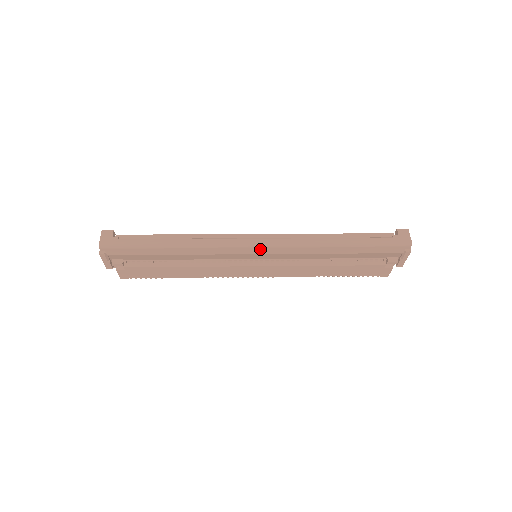
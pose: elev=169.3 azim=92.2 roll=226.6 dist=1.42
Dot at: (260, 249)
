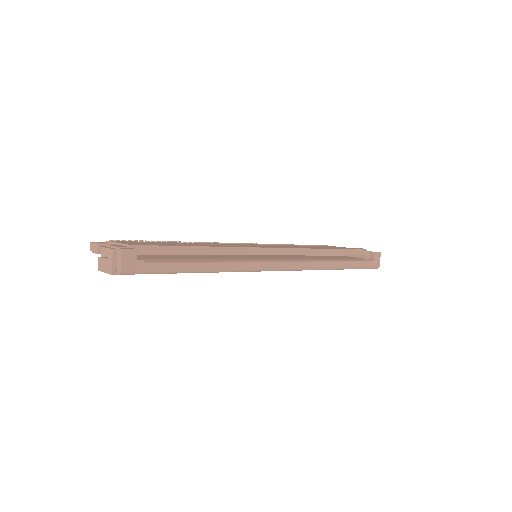
Dot at: occluded
